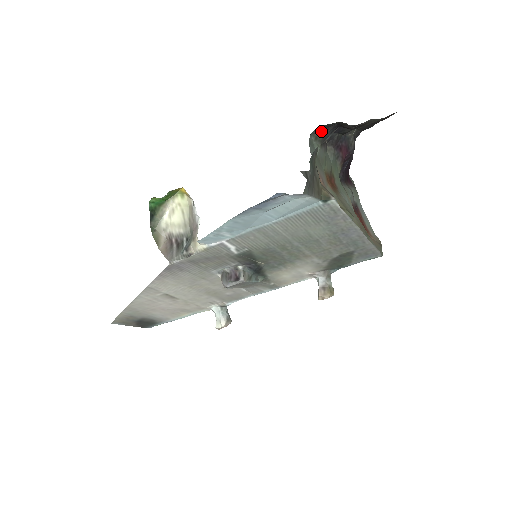
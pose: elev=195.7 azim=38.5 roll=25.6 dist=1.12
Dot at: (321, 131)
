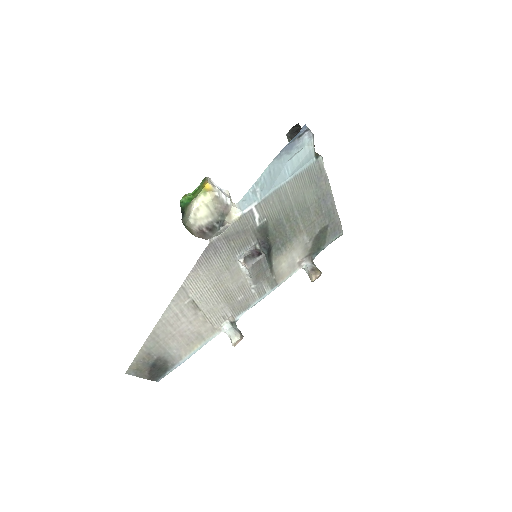
Dot at: (291, 135)
